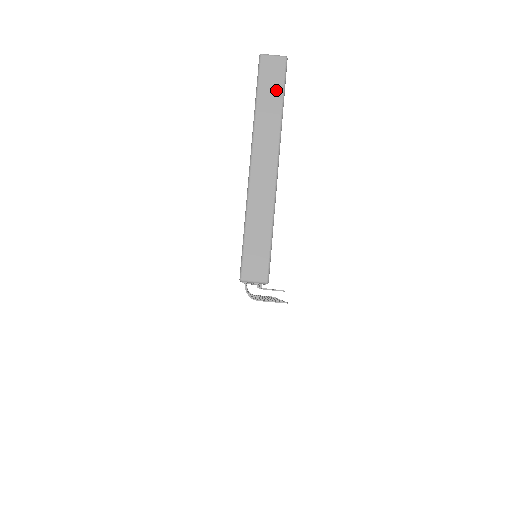
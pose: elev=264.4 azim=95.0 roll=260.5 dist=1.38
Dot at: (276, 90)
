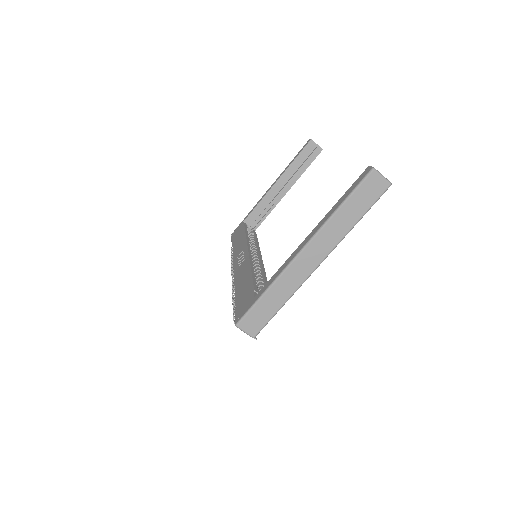
Dot at: (363, 206)
